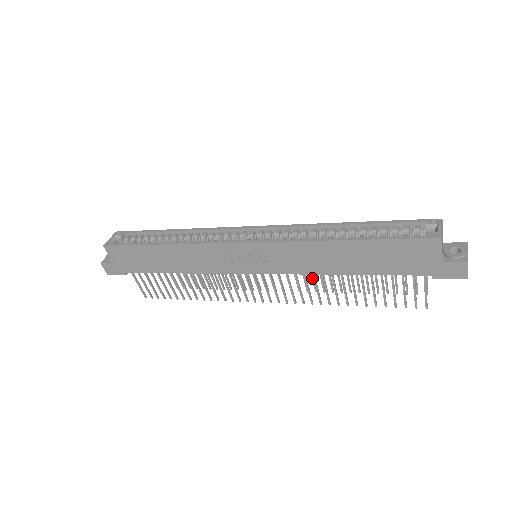
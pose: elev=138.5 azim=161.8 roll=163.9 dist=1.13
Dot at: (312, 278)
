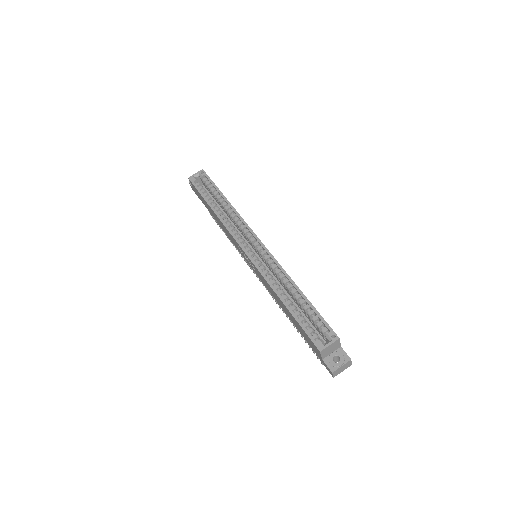
Dot at: occluded
